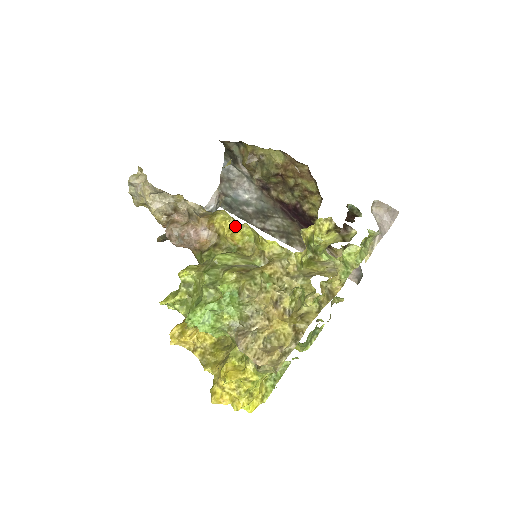
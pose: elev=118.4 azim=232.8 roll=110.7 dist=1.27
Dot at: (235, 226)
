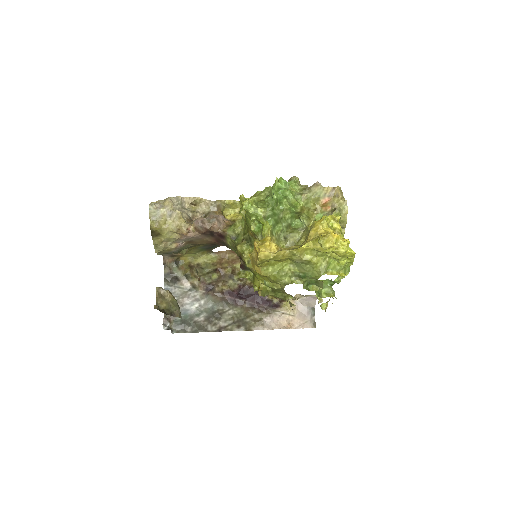
Dot at: occluded
